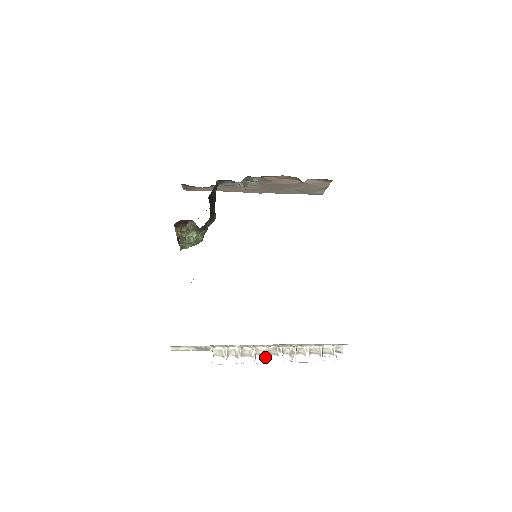
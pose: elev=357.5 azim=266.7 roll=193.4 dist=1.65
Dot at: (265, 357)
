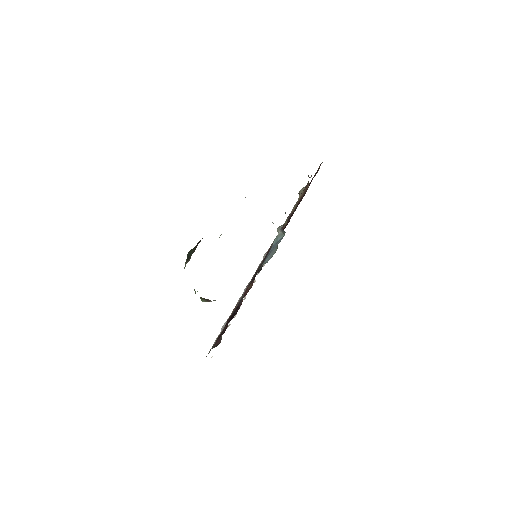
Dot at: occluded
